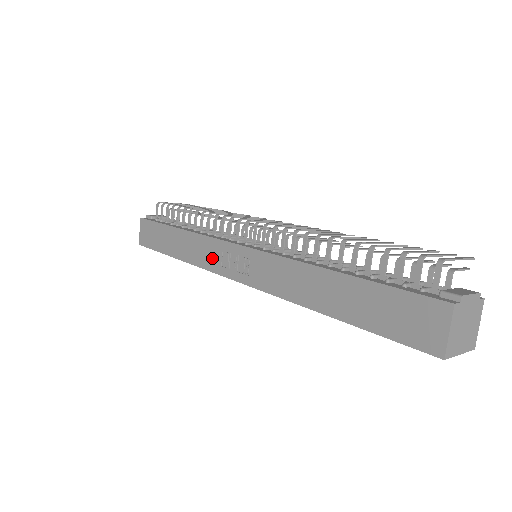
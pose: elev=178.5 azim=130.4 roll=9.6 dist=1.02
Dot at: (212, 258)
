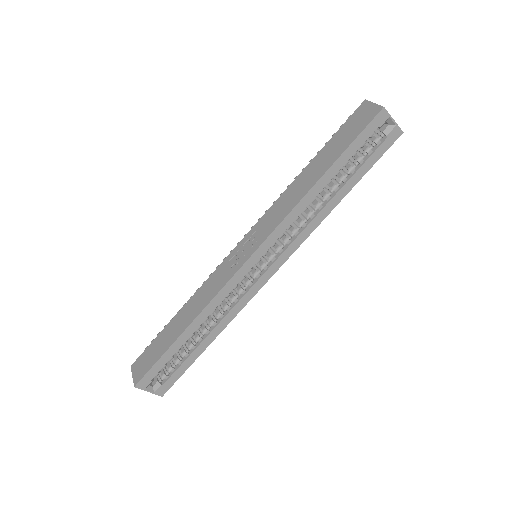
Dot at: (222, 277)
